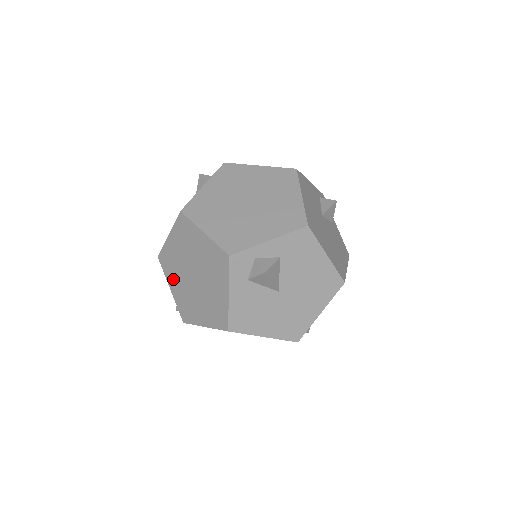
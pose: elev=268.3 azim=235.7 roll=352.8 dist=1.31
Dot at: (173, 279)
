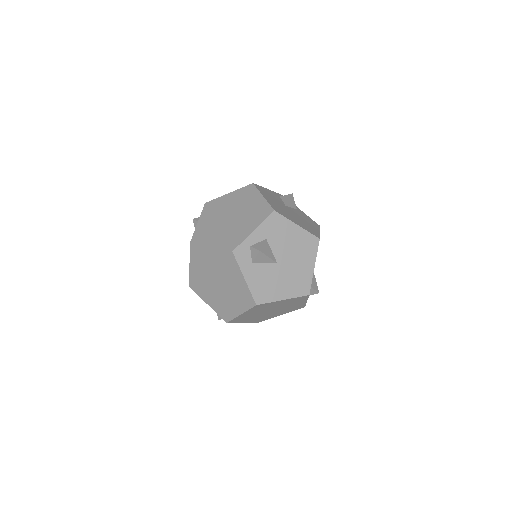
Dot at: (206, 295)
